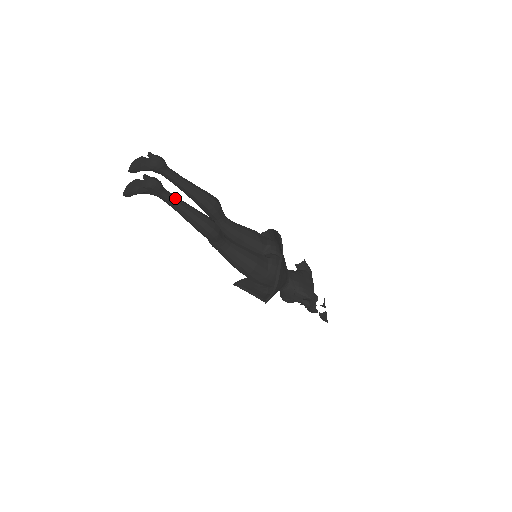
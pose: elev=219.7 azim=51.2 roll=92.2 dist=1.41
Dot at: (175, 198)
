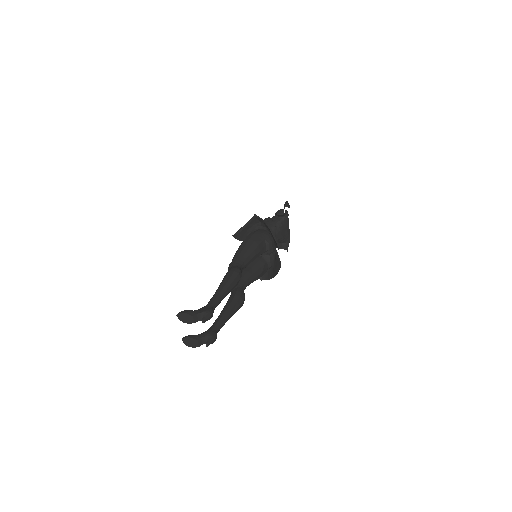
Dot at: (222, 325)
